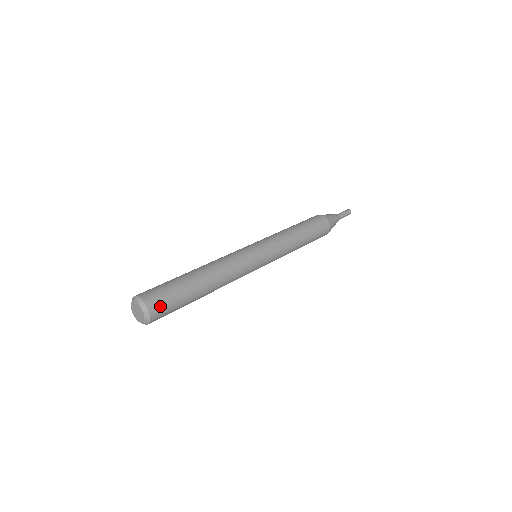
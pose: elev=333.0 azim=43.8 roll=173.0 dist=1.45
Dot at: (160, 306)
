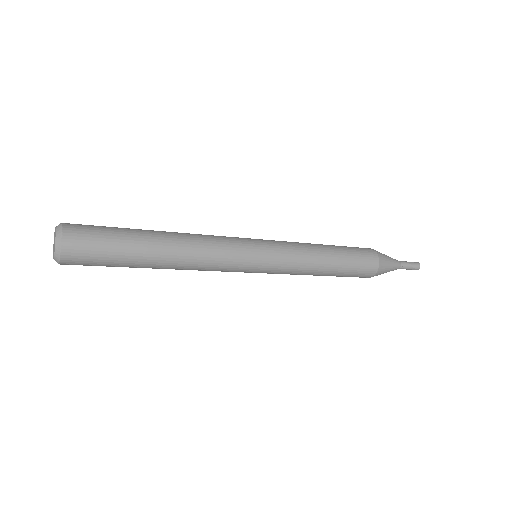
Dot at: (82, 238)
